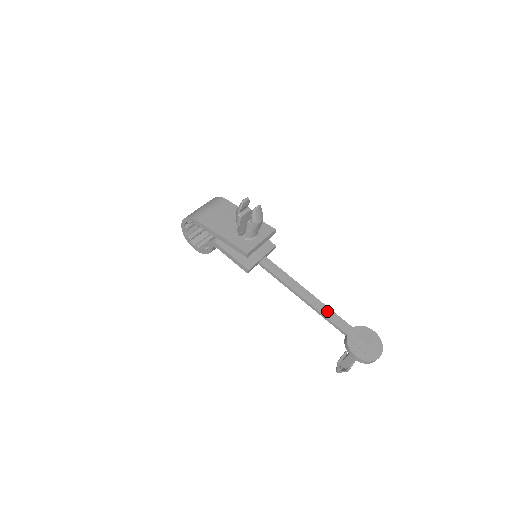
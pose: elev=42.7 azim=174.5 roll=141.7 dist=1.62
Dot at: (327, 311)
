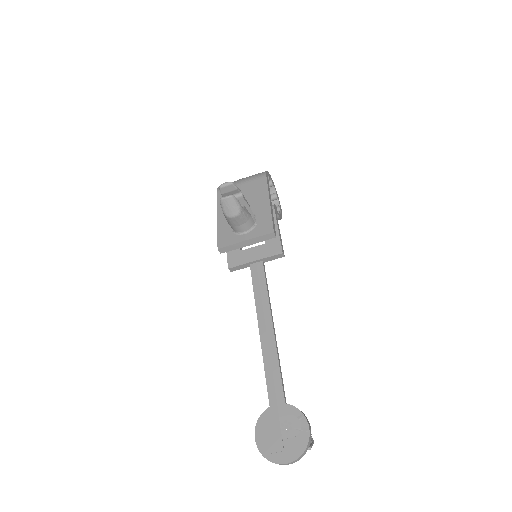
Dot at: (272, 363)
